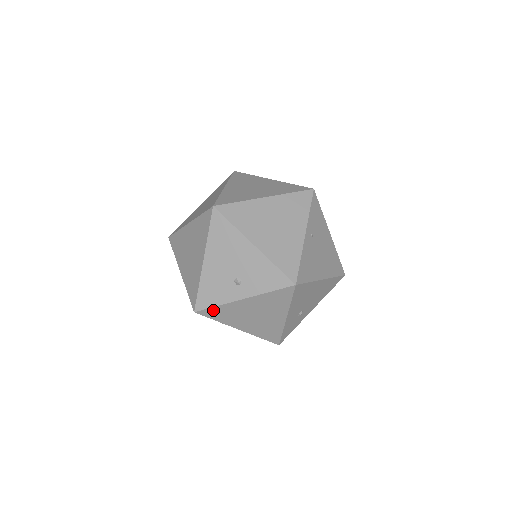
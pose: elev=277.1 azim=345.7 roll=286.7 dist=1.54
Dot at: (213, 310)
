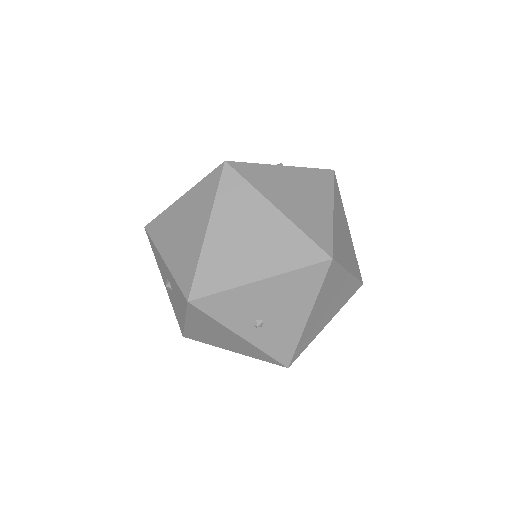
Dot at: (204, 315)
